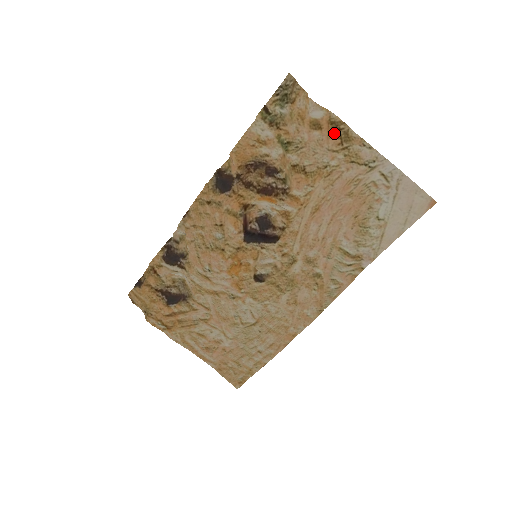
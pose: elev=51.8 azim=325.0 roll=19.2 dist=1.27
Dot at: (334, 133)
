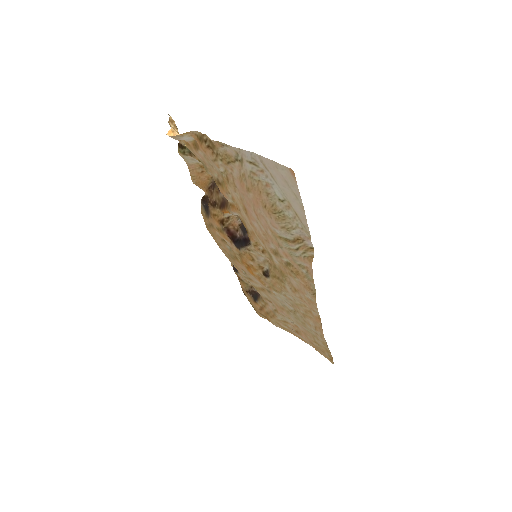
Dot at: (205, 146)
